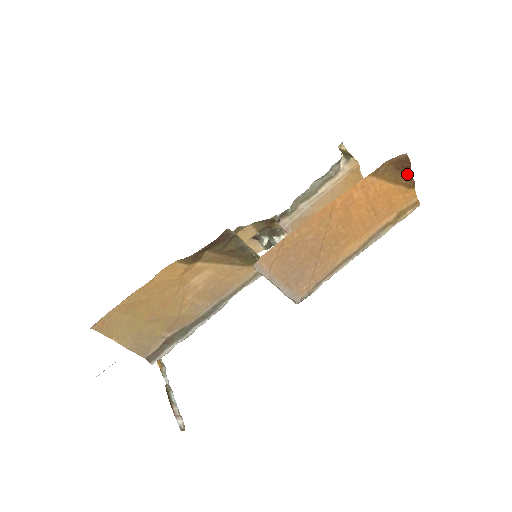
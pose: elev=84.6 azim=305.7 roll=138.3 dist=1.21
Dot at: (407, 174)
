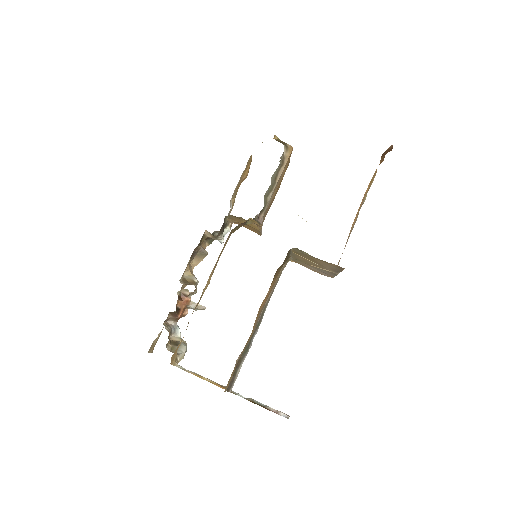
Dot at: (383, 156)
